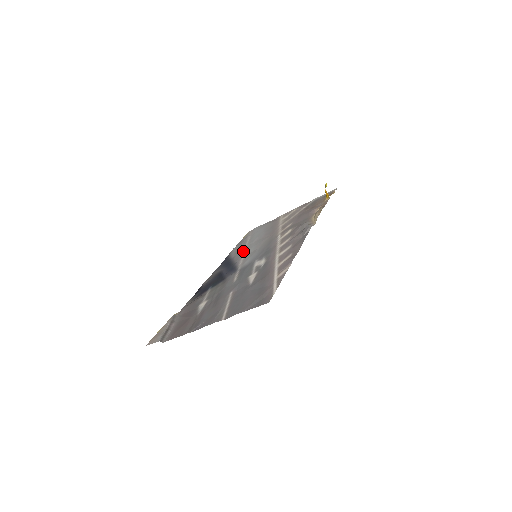
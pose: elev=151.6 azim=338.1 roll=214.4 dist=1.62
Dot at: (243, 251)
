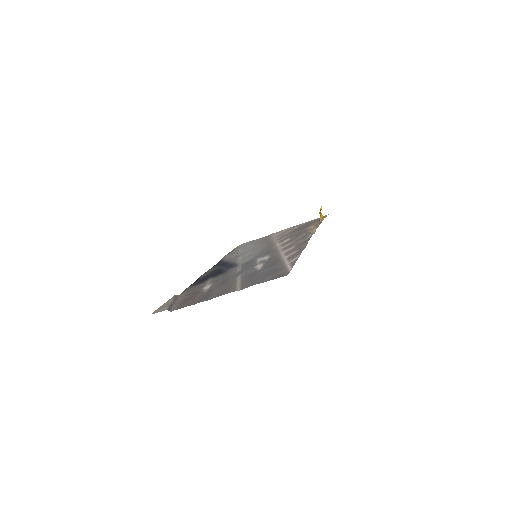
Dot at: (238, 255)
